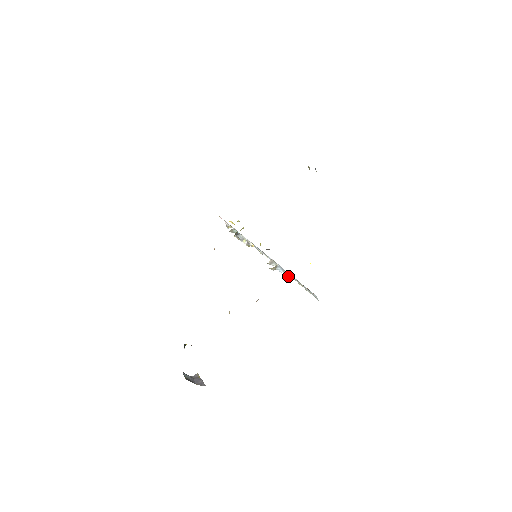
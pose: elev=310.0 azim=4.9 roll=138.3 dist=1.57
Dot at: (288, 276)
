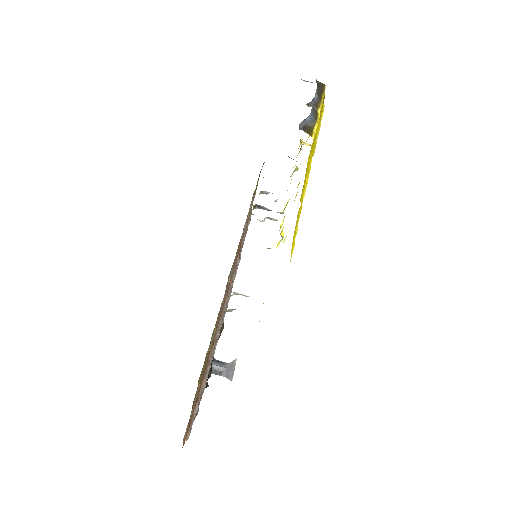
Dot at: occluded
